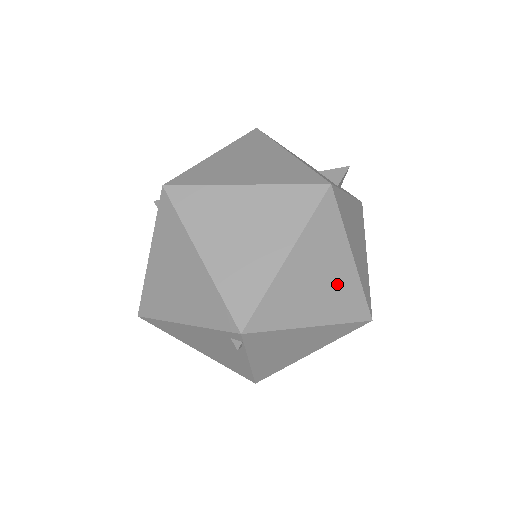
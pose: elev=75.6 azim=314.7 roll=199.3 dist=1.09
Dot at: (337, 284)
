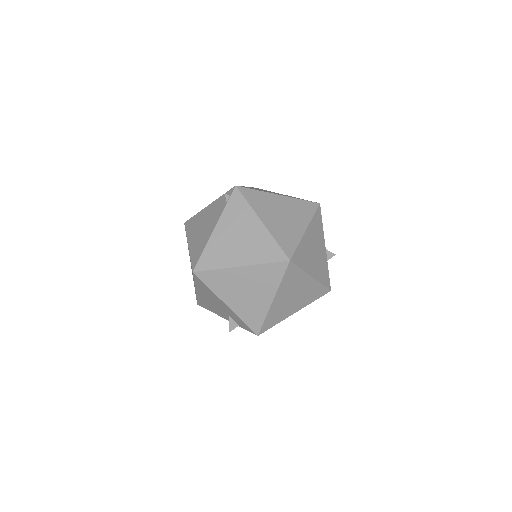
Dot at: (289, 227)
